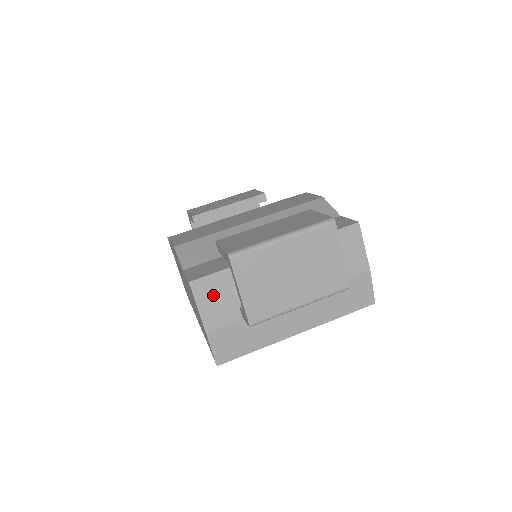
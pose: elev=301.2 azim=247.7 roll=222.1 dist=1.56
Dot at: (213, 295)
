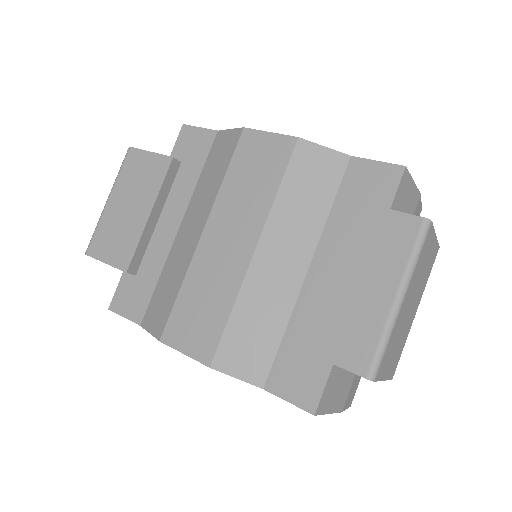
Dot at: (334, 390)
